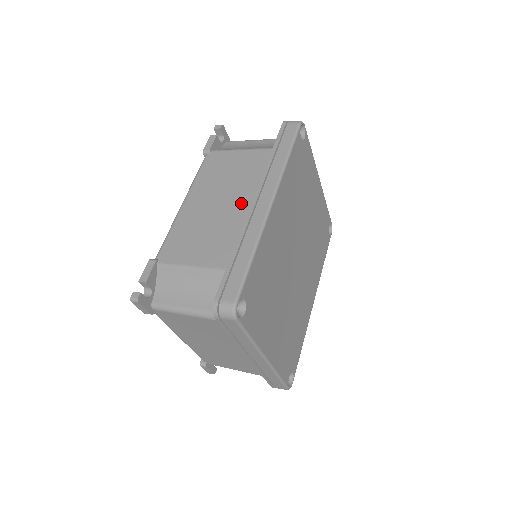
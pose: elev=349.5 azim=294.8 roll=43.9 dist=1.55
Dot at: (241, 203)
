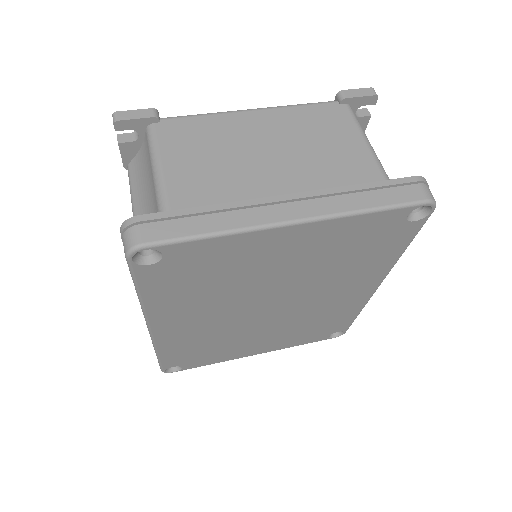
Dot at: occluded
